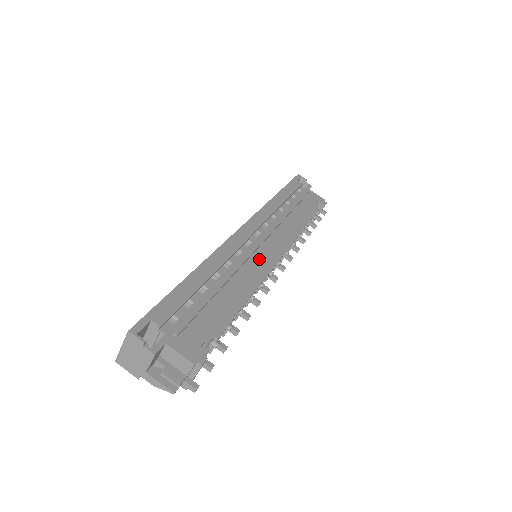
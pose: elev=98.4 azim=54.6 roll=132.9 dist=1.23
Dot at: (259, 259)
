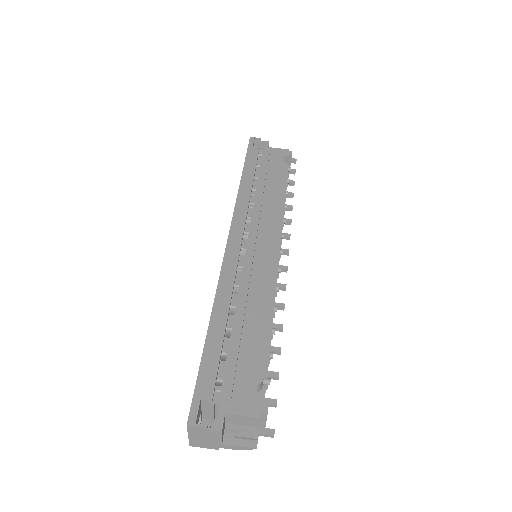
Dot at: (261, 263)
